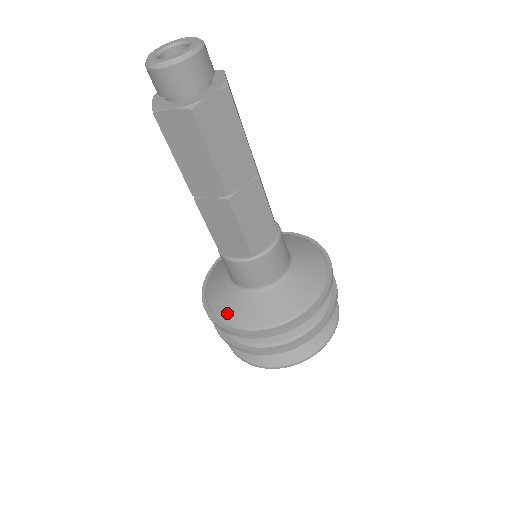
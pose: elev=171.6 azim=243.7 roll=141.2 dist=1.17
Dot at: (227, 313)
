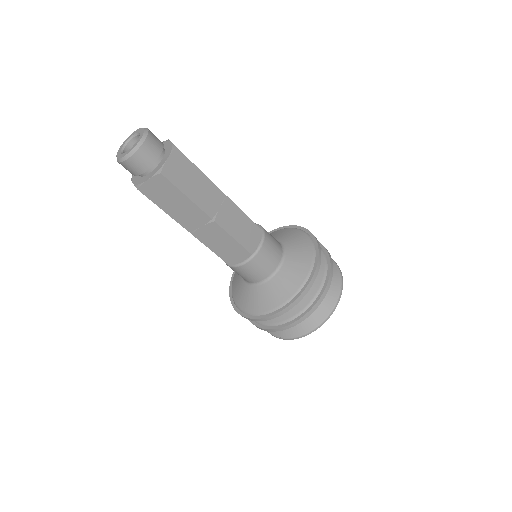
Dot at: (256, 307)
